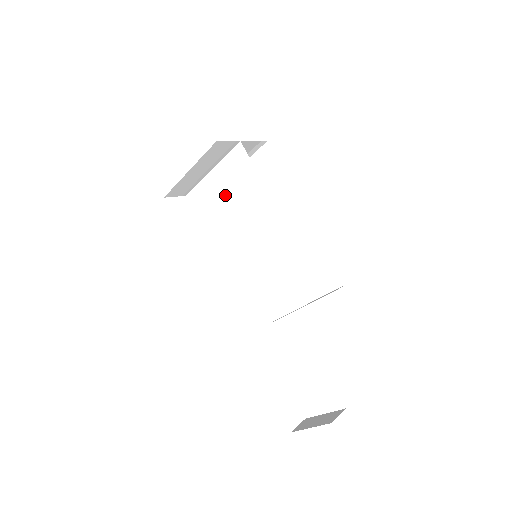
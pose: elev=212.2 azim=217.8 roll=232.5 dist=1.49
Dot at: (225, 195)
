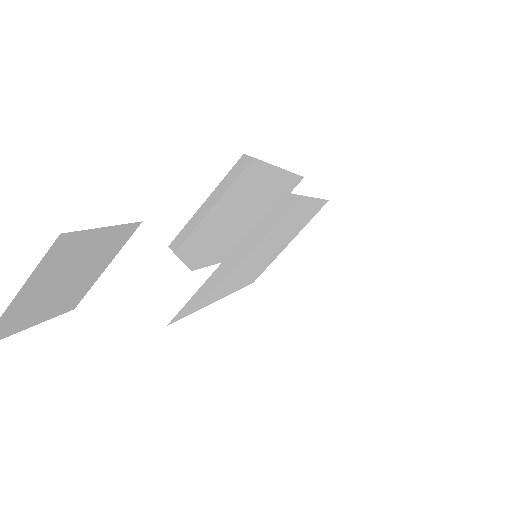
Dot at: (282, 244)
